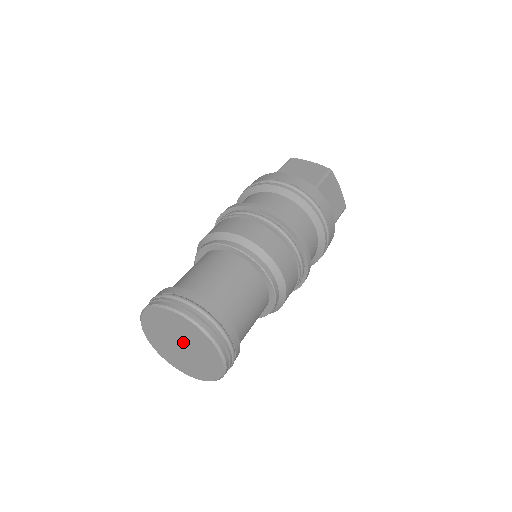
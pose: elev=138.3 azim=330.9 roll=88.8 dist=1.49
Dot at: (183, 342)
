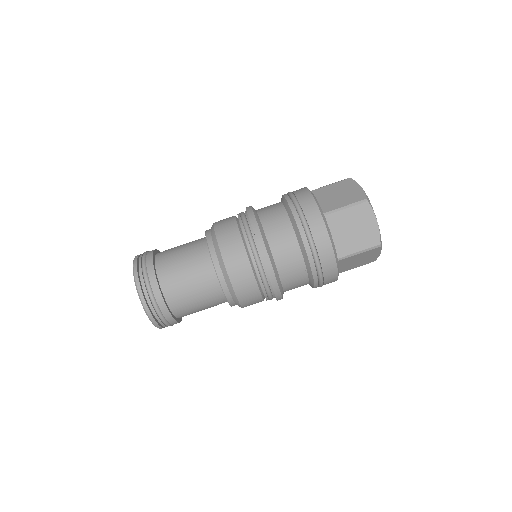
Dot at: occluded
